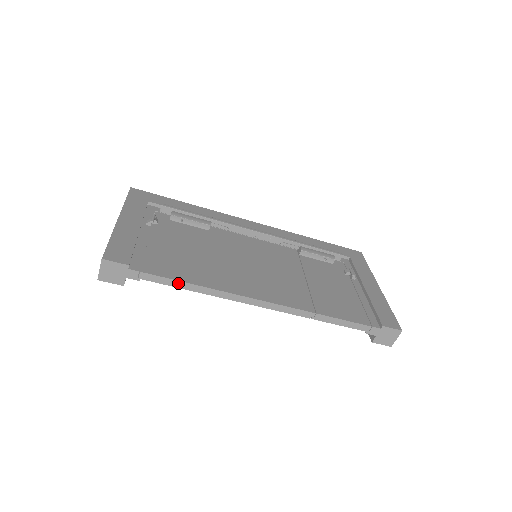
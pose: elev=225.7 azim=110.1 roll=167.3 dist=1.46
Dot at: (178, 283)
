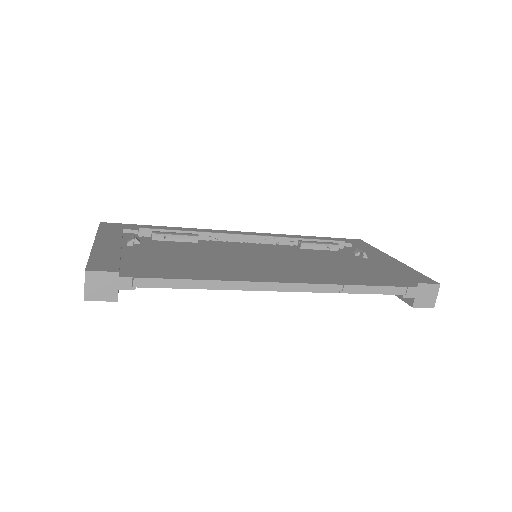
Dot at: (181, 282)
